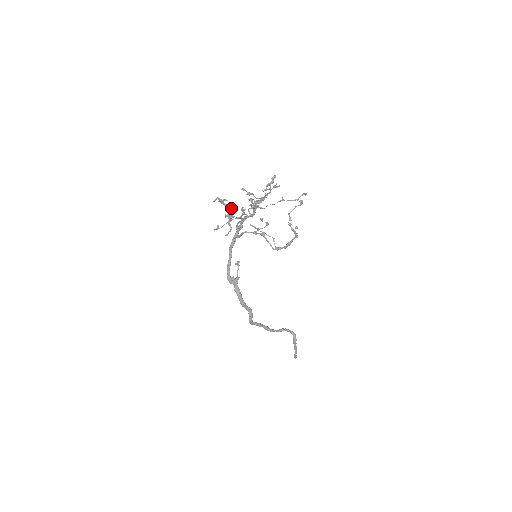
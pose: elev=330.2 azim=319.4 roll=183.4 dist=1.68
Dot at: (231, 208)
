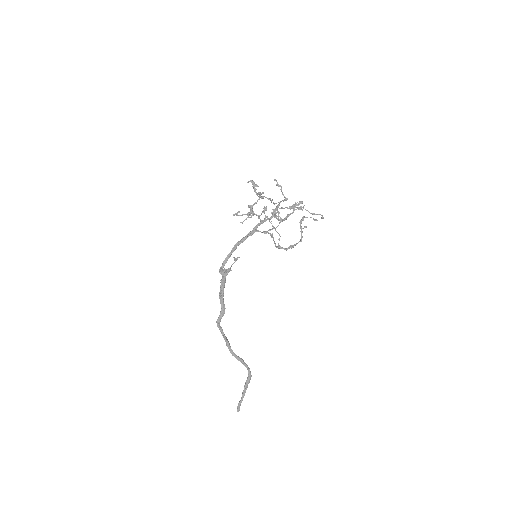
Dot at: occluded
